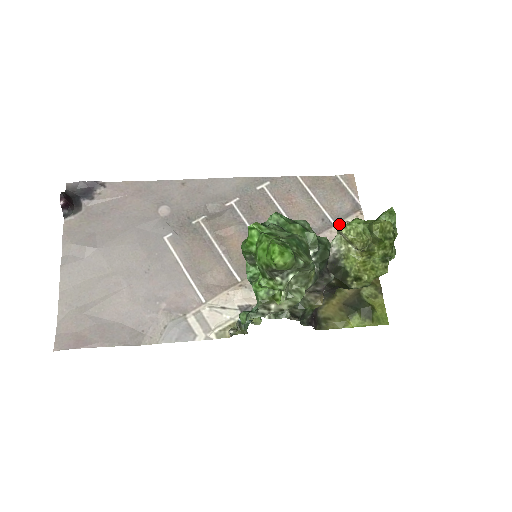
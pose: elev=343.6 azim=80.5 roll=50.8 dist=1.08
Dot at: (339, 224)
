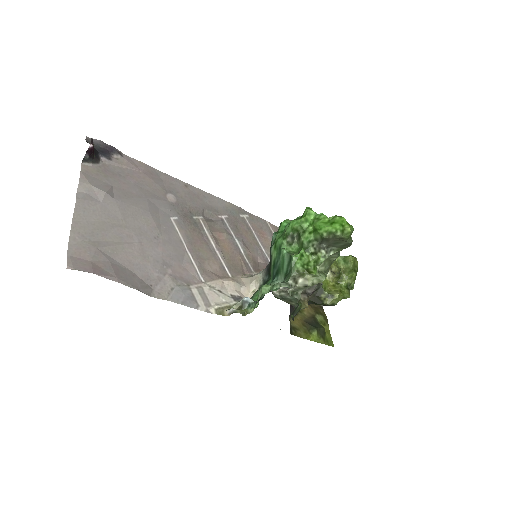
Dot at: occluded
